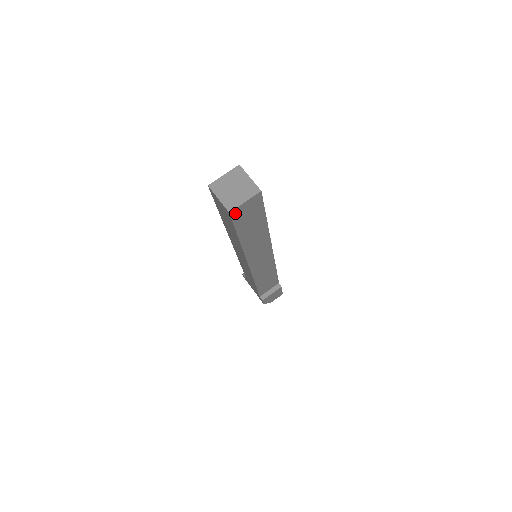
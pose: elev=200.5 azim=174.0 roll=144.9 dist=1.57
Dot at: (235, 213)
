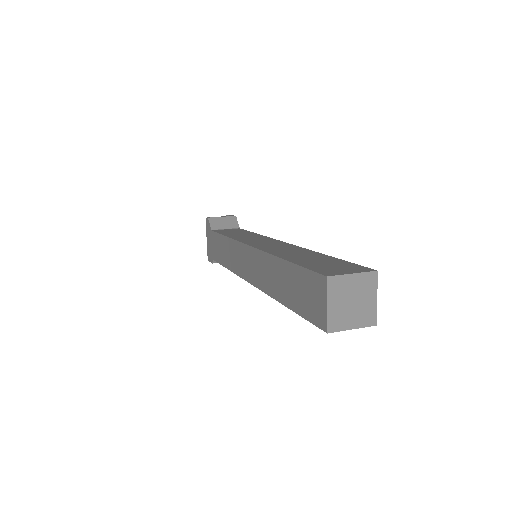
Dot at: occluded
